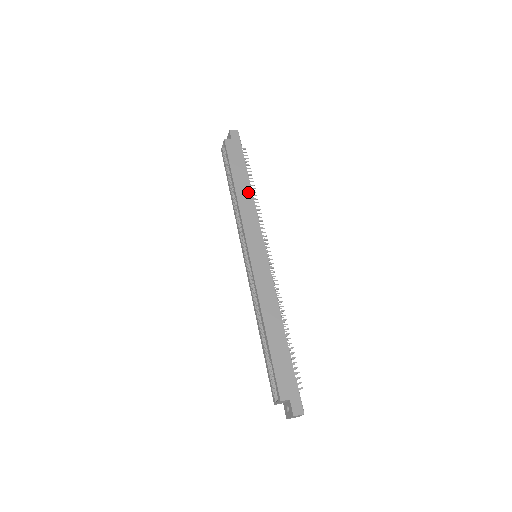
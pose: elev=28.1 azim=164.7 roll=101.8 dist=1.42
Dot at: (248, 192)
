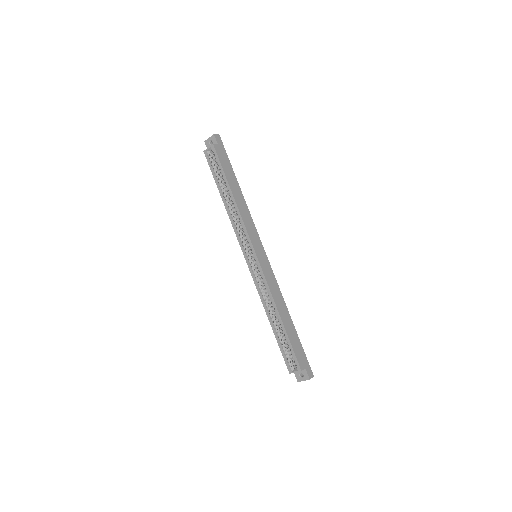
Dot at: (242, 198)
